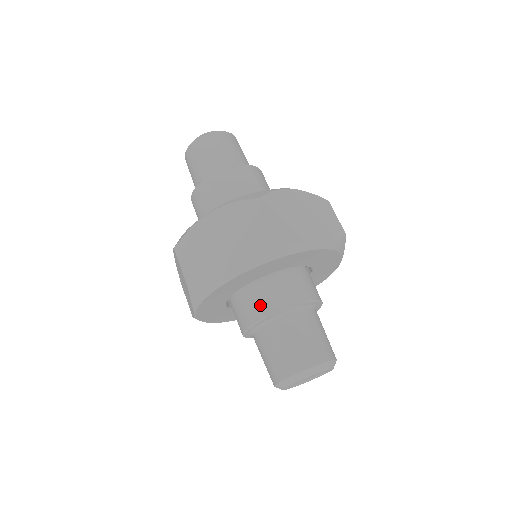
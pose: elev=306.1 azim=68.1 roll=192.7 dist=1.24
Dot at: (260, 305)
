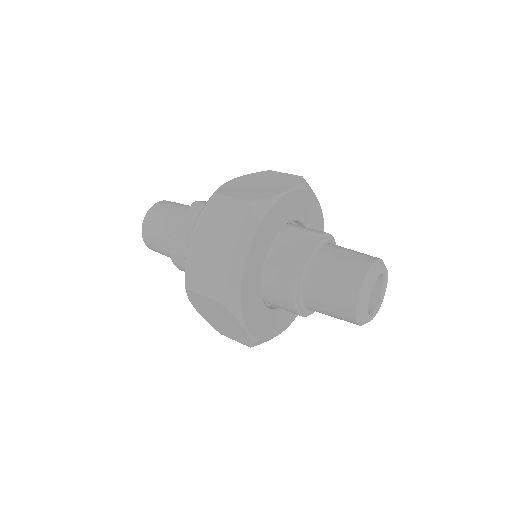
Dot at: (286, 270)
